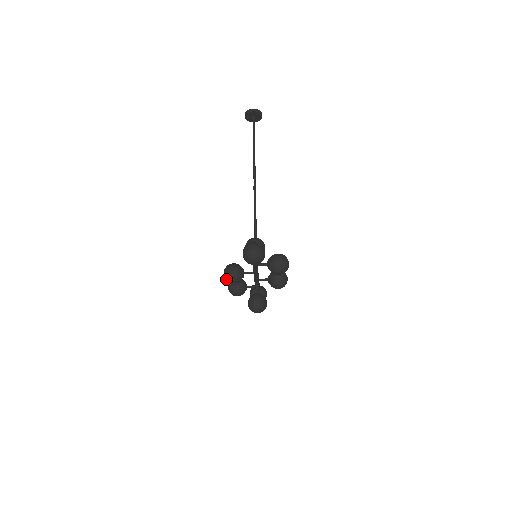
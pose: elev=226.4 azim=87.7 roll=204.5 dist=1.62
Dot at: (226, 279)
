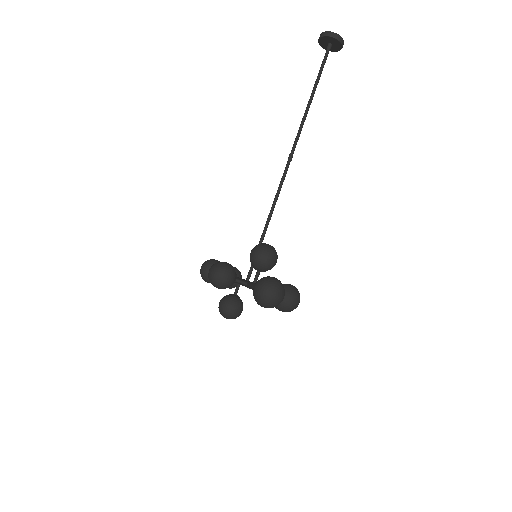
Dot at: (210, 281)
